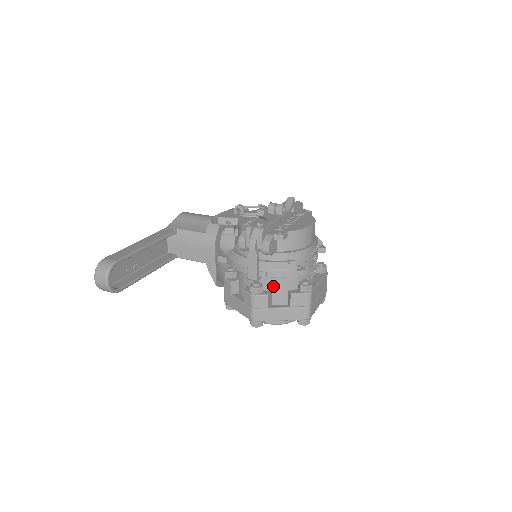
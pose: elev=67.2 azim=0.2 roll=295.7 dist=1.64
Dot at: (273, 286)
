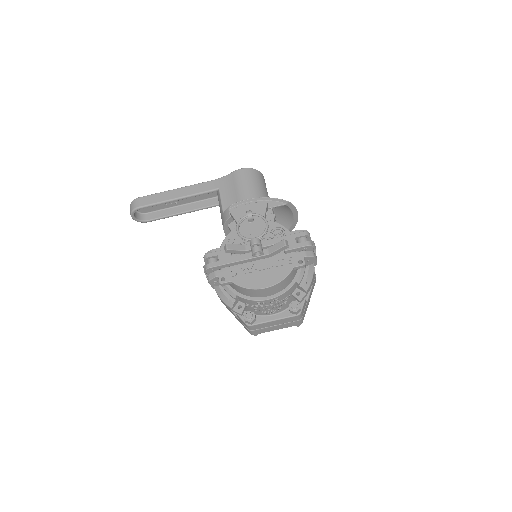
Dot at: occluded
